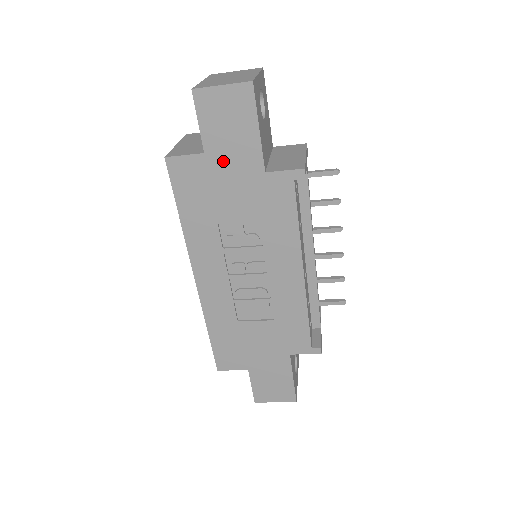
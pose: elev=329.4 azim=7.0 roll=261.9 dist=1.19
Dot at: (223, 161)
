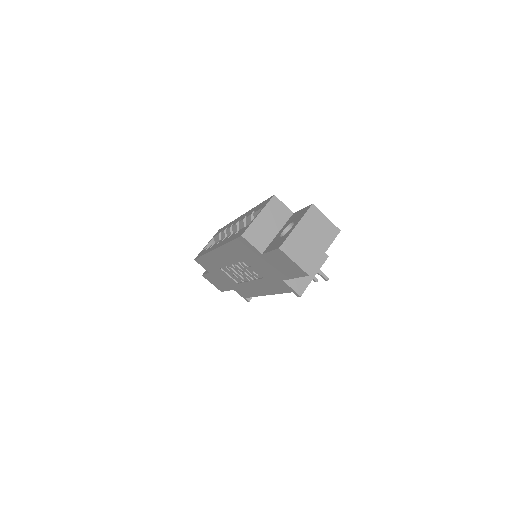
Dot at: (268, 262)
